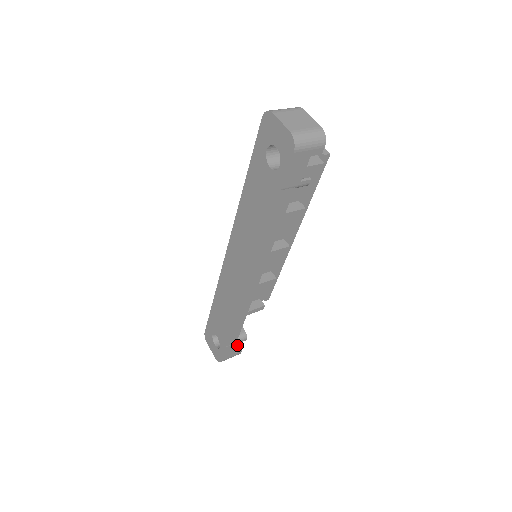
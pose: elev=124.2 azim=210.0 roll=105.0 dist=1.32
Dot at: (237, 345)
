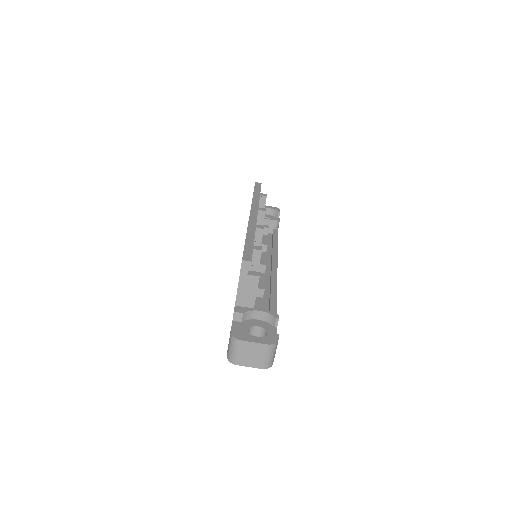
Dot at: occluded
